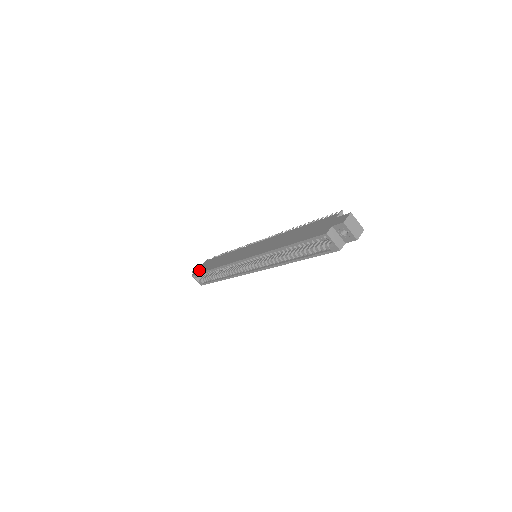
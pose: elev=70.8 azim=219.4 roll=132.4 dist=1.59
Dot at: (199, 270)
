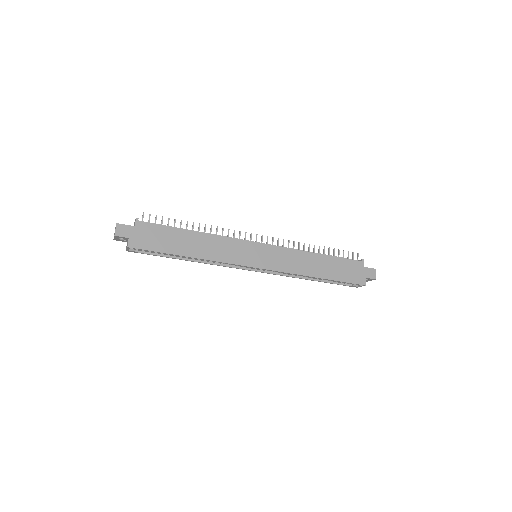
Dot at: (144, 243)
